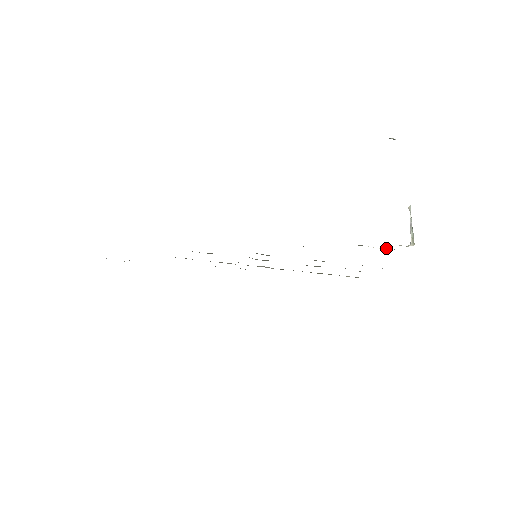
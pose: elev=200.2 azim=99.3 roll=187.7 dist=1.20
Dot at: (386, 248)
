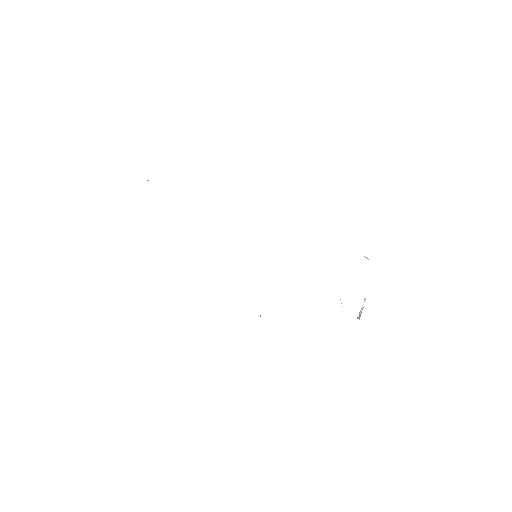
Dot at: occluded
